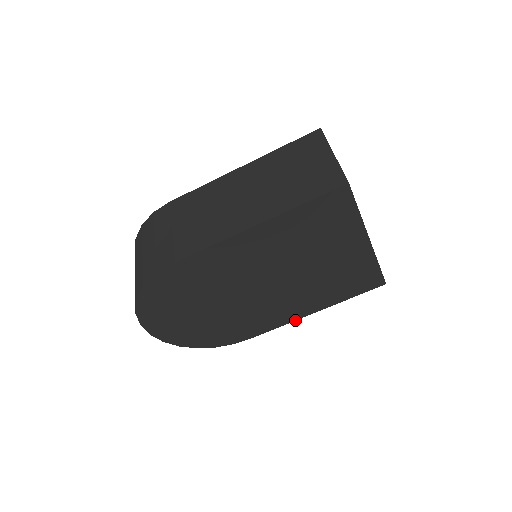
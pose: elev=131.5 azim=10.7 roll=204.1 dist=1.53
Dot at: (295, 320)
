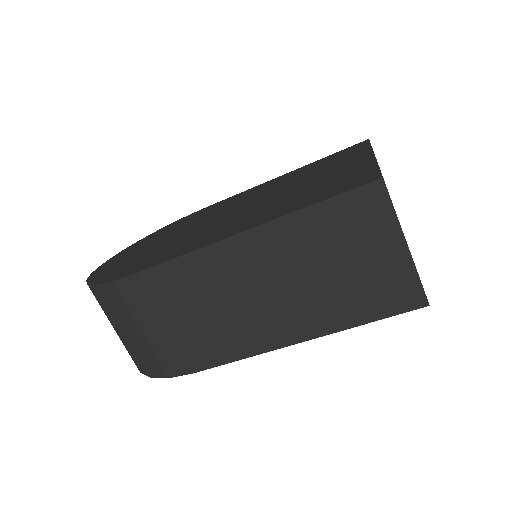
Dot at: occluded
